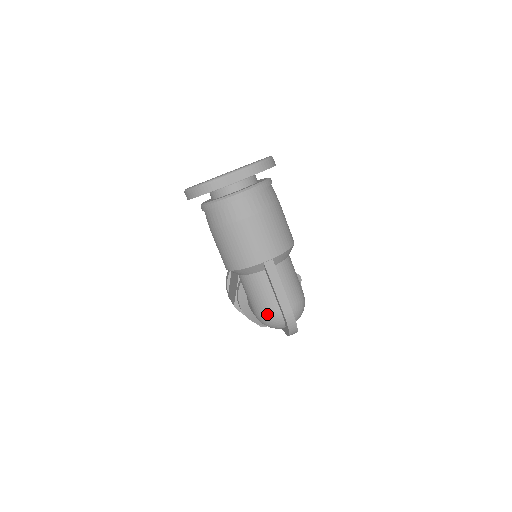
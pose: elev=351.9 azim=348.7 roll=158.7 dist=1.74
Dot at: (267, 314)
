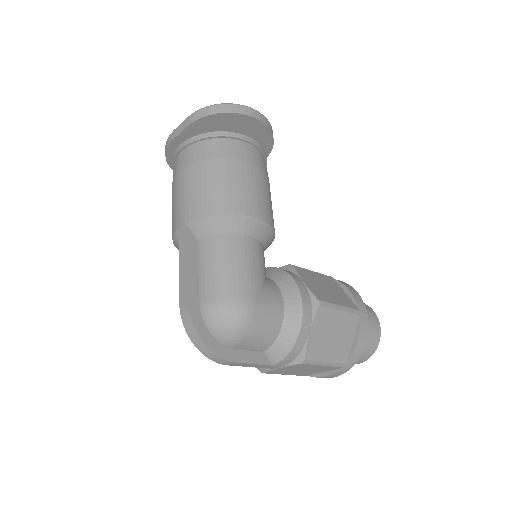
Dot at: occluded
